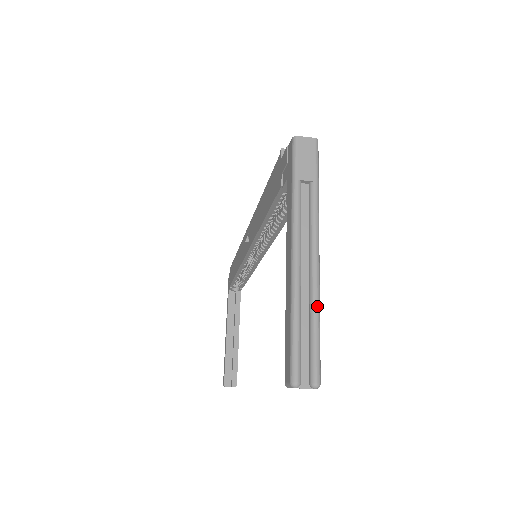
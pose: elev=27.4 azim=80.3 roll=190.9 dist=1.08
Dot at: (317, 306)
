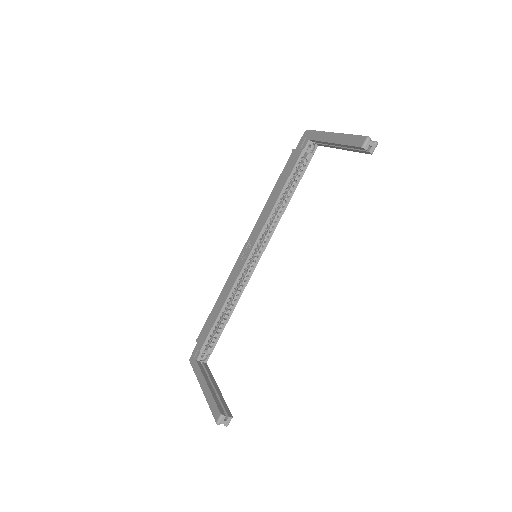
Dot at: occluded
